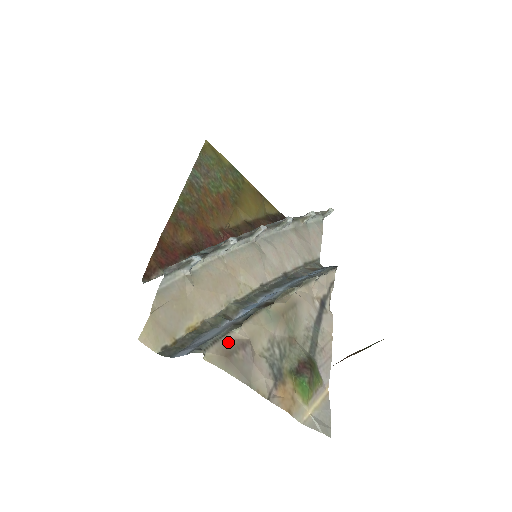
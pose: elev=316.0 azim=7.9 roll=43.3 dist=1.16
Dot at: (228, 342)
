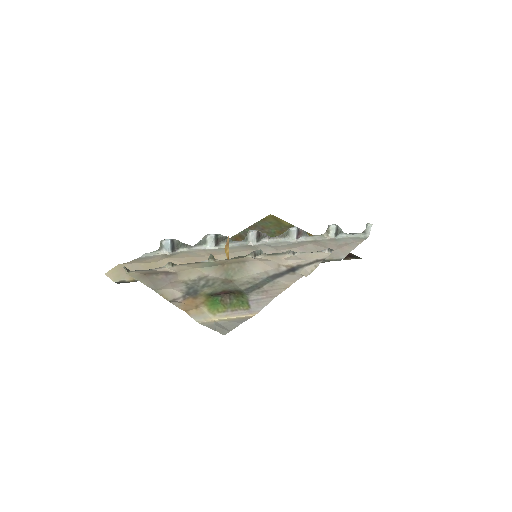
Dot at: (156, 271)
